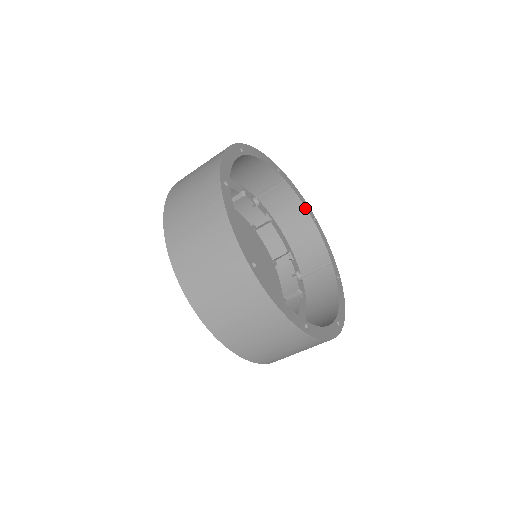
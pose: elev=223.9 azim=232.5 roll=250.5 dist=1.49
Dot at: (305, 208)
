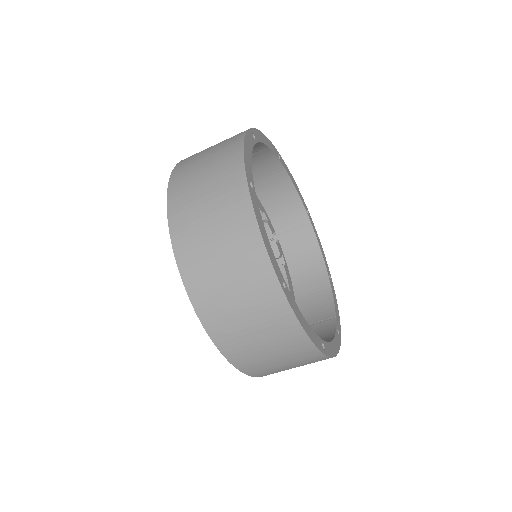
Dot at: (323, 261)
